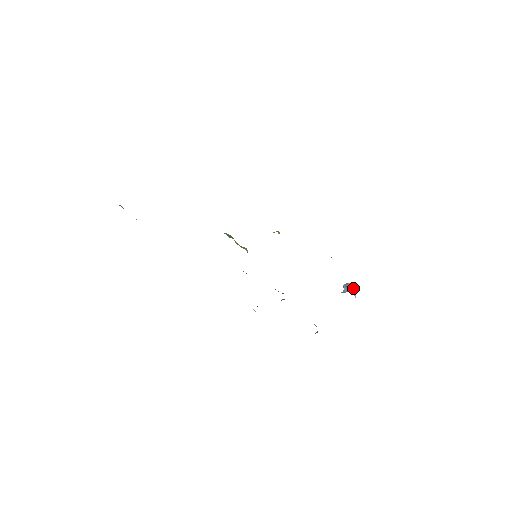
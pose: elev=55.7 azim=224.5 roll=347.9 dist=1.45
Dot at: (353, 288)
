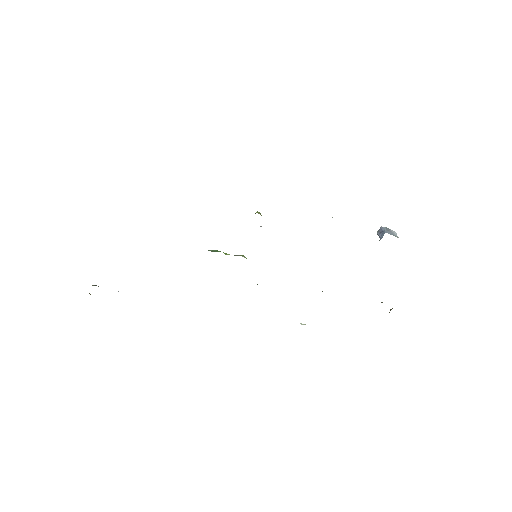
Dot at: (390, 230)
